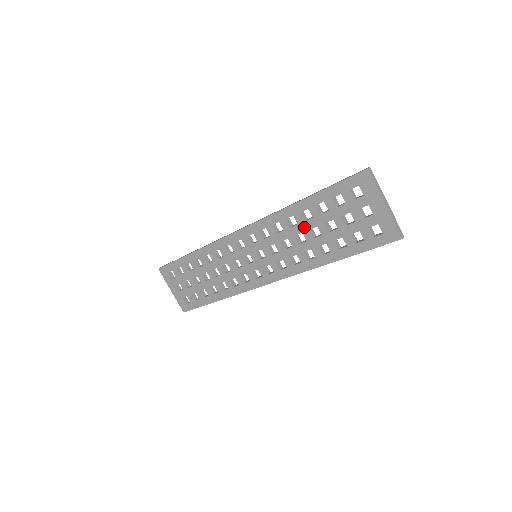
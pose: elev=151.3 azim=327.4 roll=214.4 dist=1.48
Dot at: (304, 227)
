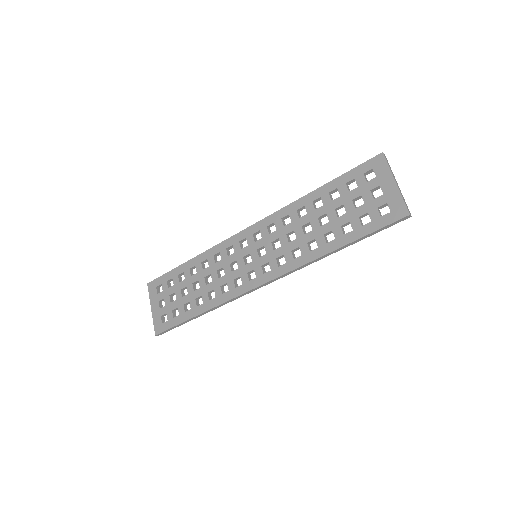
Dot at: (313, 216)
